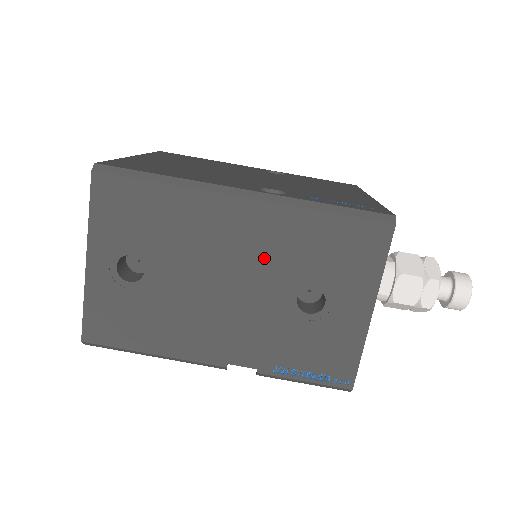
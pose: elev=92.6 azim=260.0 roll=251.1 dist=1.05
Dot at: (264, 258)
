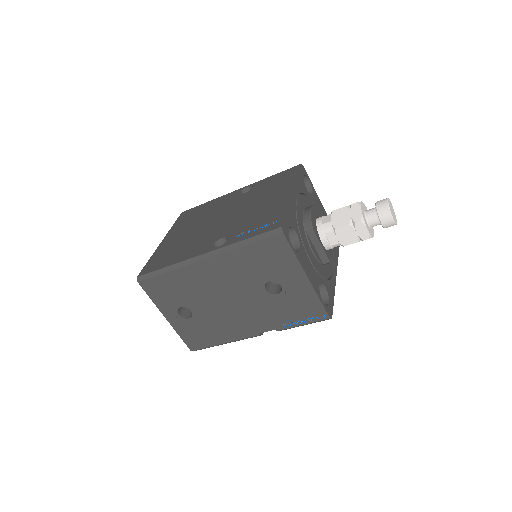
Dot at: (235, 280)
